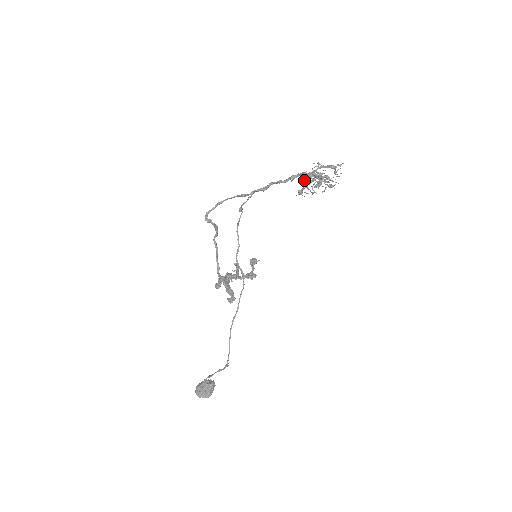
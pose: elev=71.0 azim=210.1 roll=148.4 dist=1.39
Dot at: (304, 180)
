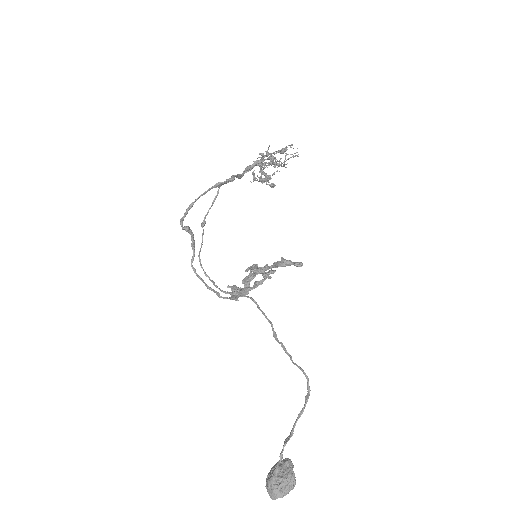
Dot at: (264, 163)
